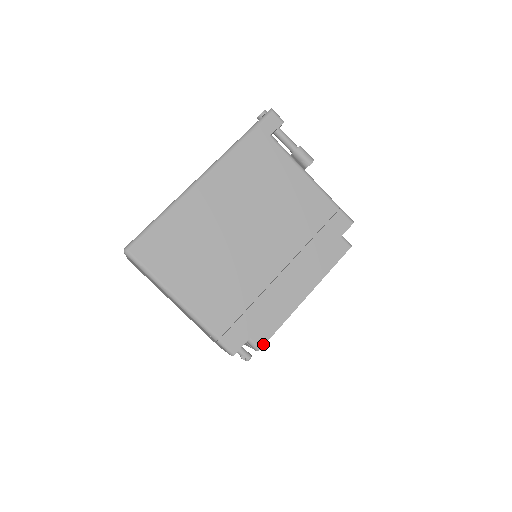
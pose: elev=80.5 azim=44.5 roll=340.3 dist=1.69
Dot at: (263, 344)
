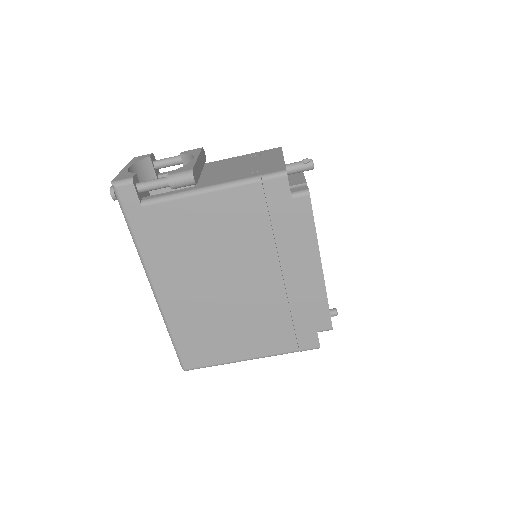
Dot at: (330, 325)
